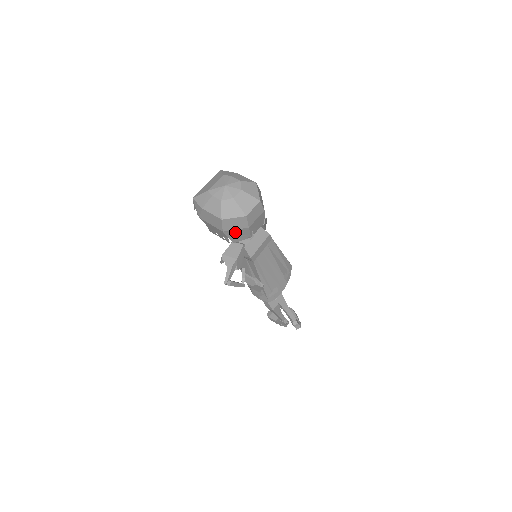
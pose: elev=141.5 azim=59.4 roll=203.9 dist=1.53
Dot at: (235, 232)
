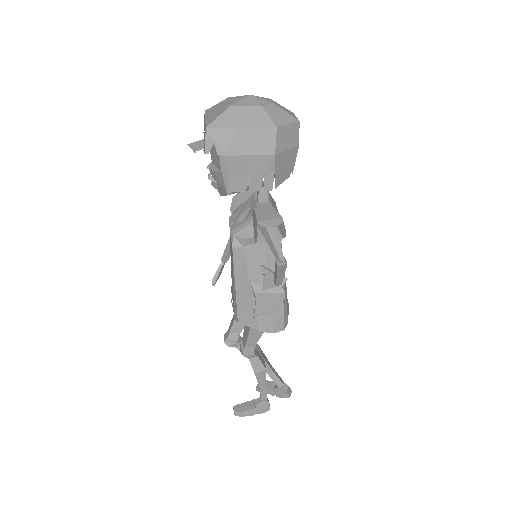
Dot at: (284, 158)
